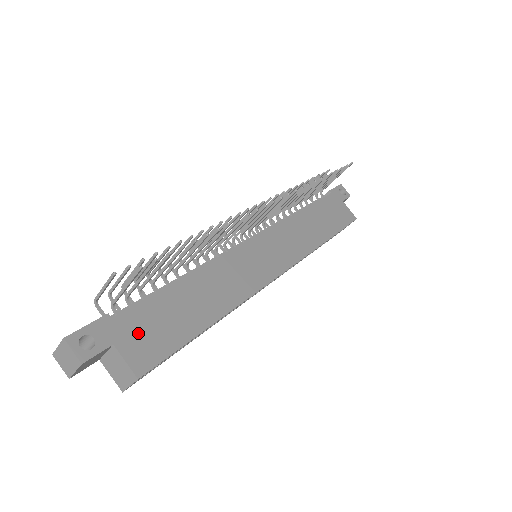
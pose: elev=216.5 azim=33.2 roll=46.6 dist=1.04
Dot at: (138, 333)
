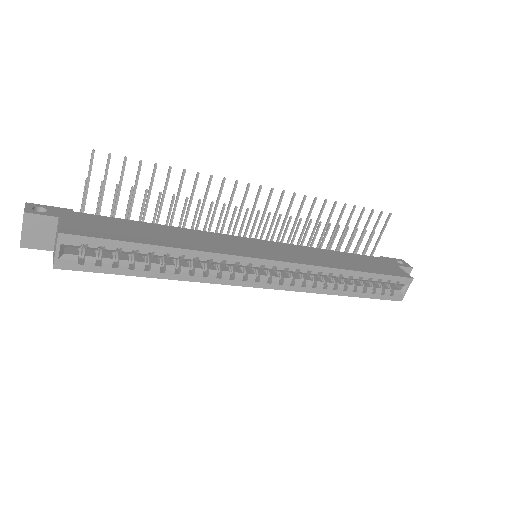
Dot at: (86, 222)
